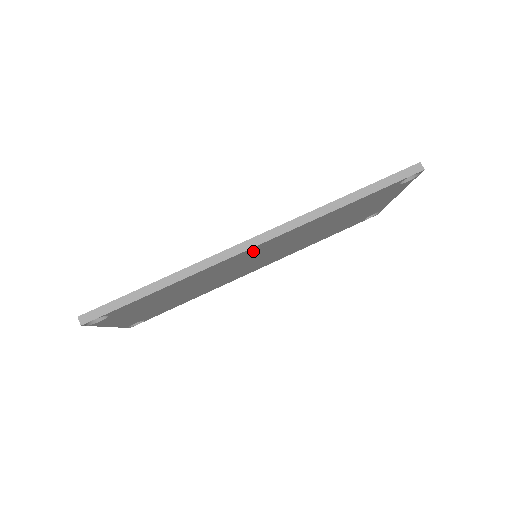
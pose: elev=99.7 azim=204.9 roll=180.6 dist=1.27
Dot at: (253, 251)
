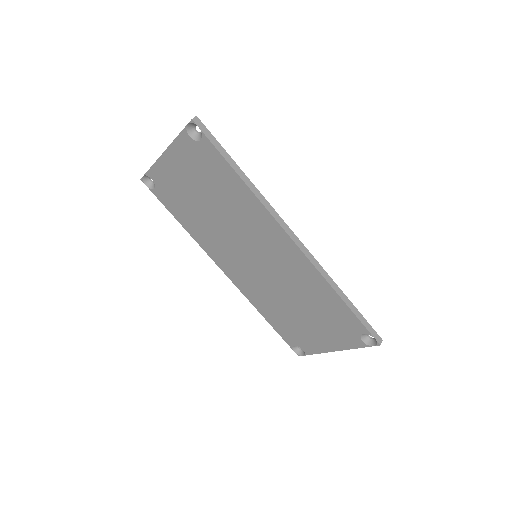
Dot at: (279, 241)
